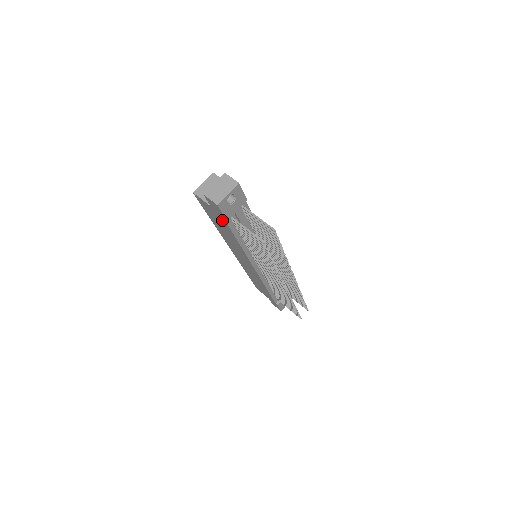
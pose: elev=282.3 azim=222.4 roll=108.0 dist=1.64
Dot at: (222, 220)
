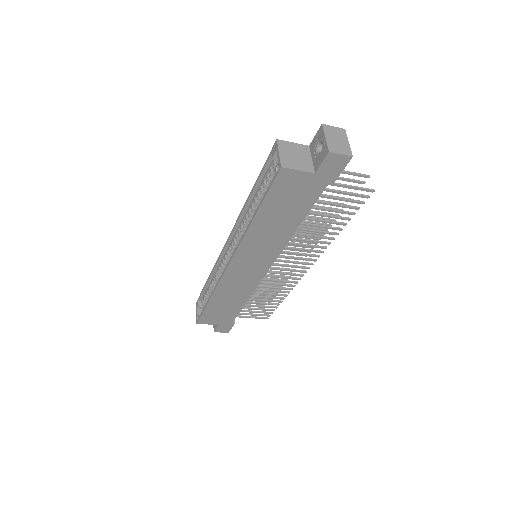
Dot at: (314, 191)
